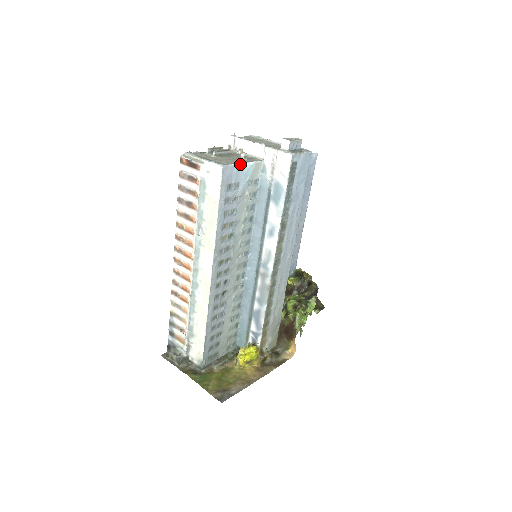
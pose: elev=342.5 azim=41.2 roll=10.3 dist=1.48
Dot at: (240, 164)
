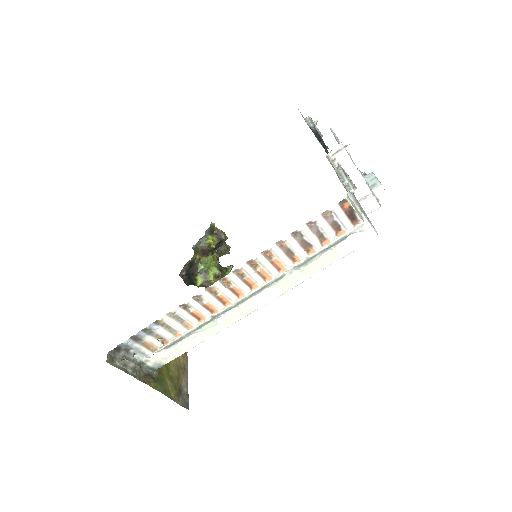
Dot at: (367, 218)
